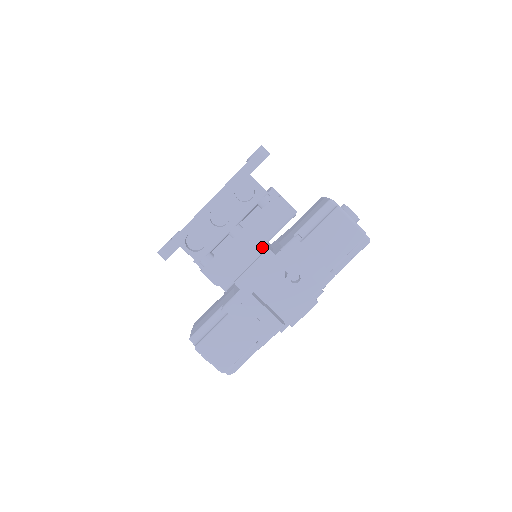
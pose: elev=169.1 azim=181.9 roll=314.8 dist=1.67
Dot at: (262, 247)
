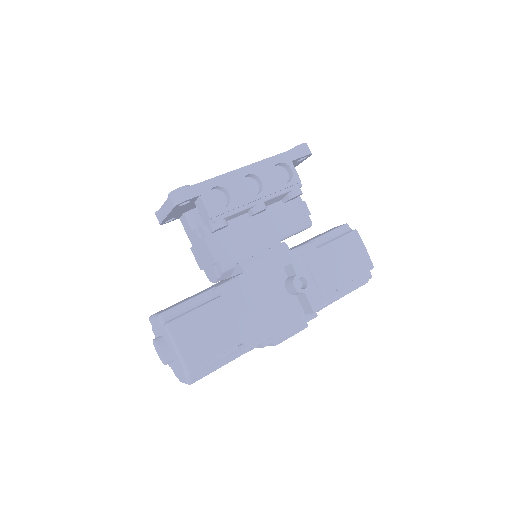
Dot at: (275, 240)
